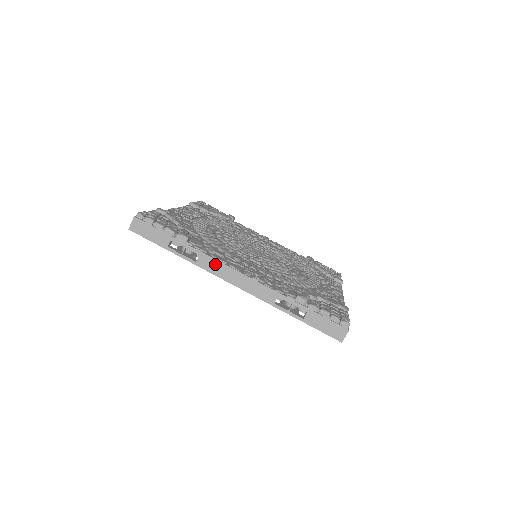
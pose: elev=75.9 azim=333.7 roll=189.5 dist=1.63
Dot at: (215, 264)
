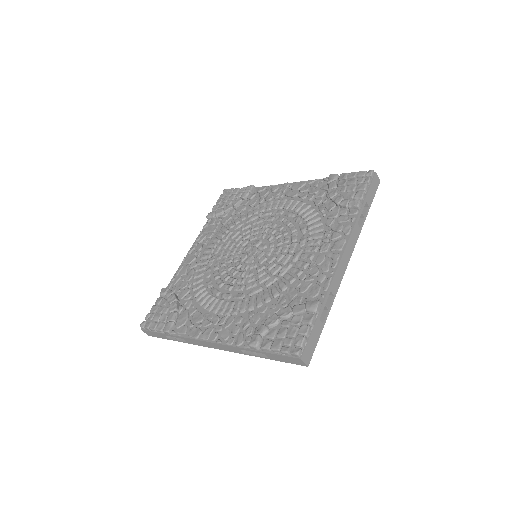
Dot at: (194, 341)
